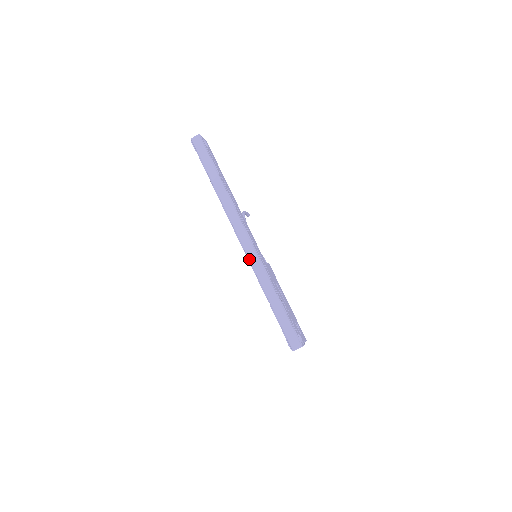
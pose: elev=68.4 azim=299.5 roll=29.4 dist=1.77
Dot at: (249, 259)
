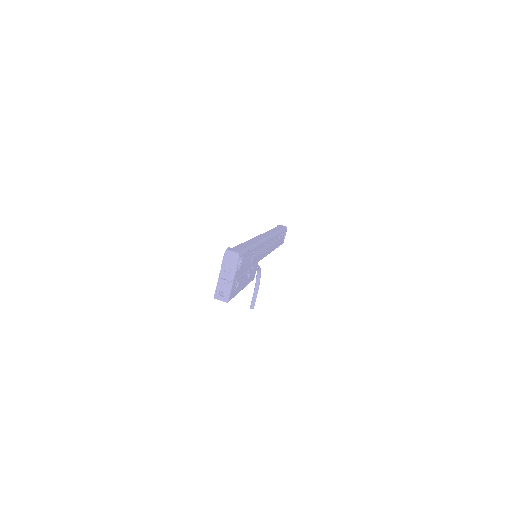
Dot at: (256, 236)
